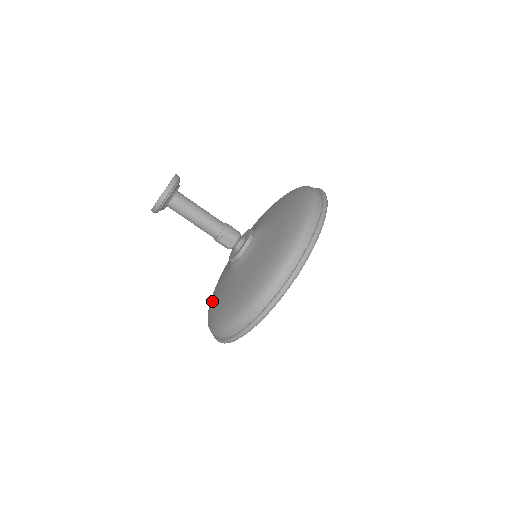
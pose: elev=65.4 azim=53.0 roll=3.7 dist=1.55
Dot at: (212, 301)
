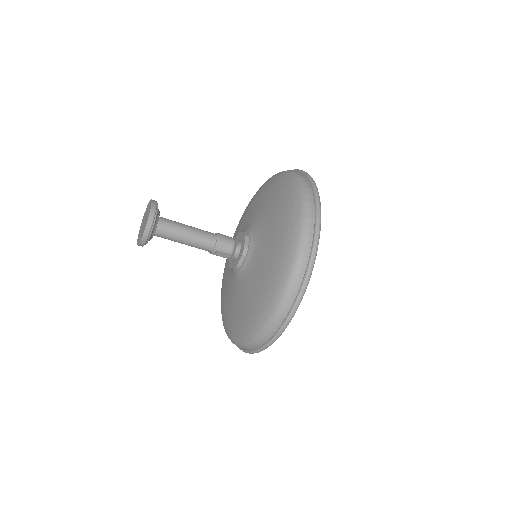
Dot at: (222, 292)
